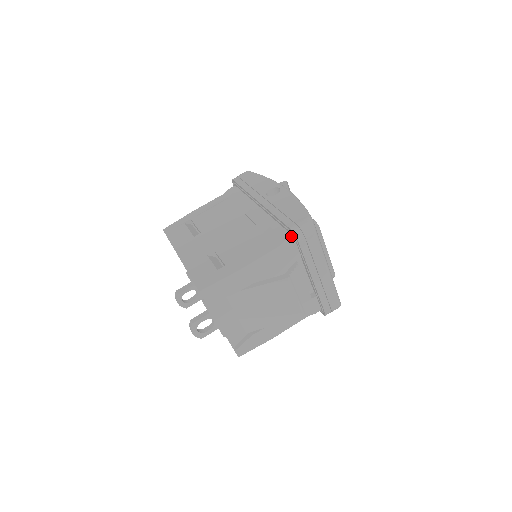
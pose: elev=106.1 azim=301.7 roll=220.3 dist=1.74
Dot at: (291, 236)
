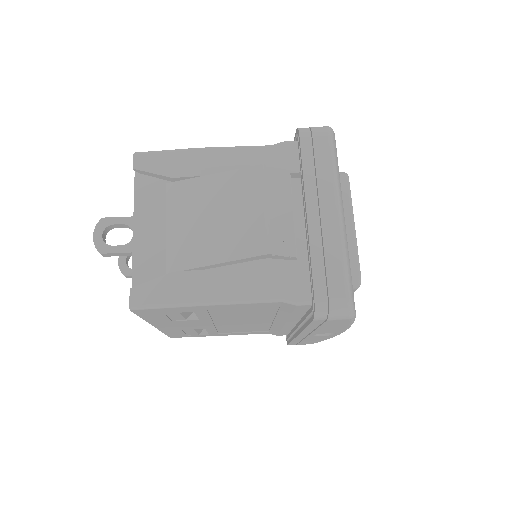
Dot at: (295, 141)
